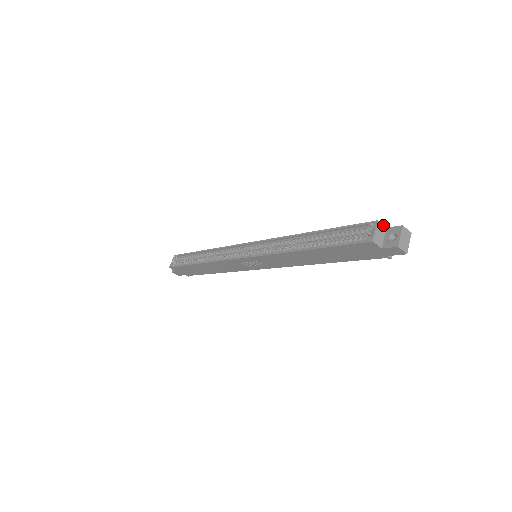
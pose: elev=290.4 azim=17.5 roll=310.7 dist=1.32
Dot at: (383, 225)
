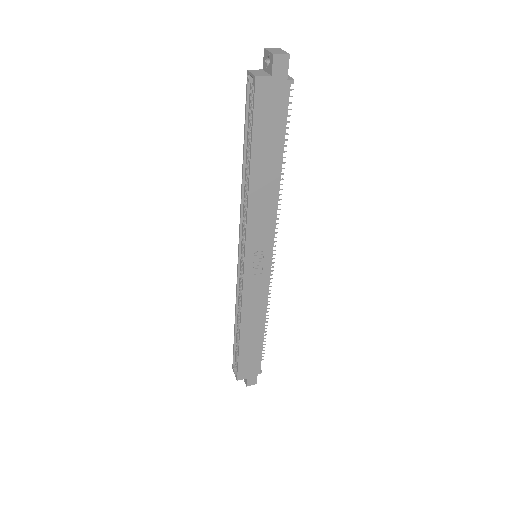
Dot at: (257, 70)
